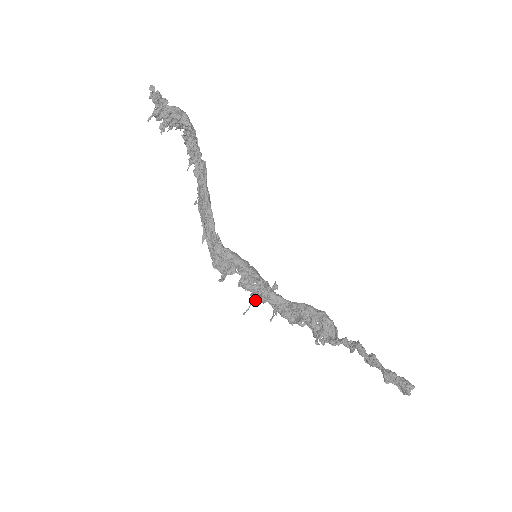
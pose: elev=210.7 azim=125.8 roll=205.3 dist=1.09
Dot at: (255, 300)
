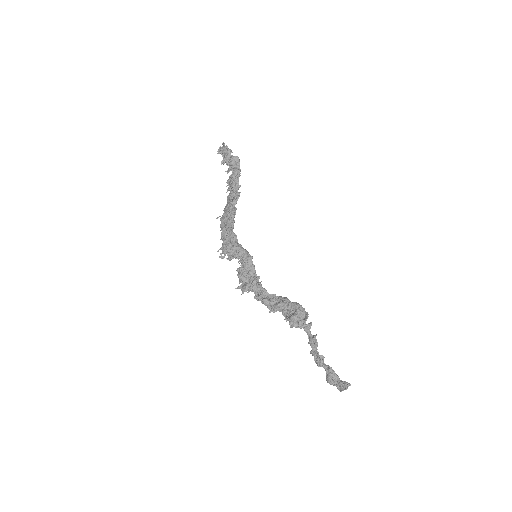
Dot at: (245, 285)
